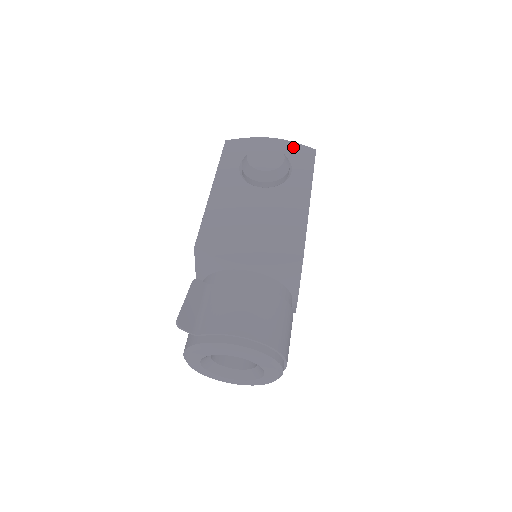
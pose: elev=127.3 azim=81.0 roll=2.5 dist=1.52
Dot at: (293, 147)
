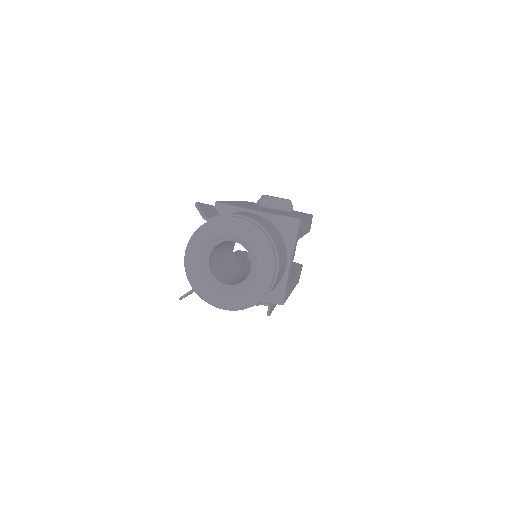
Dot at: (296, 211)
